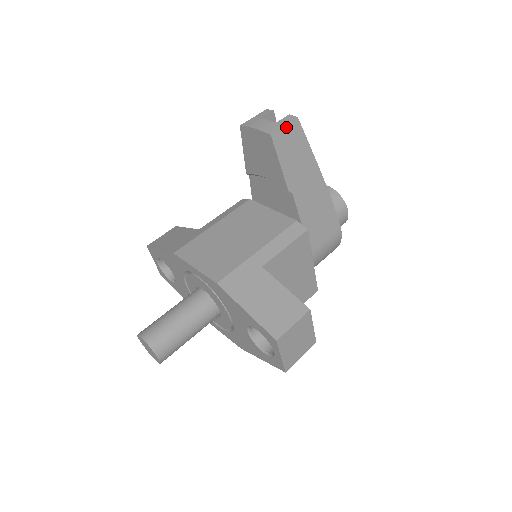
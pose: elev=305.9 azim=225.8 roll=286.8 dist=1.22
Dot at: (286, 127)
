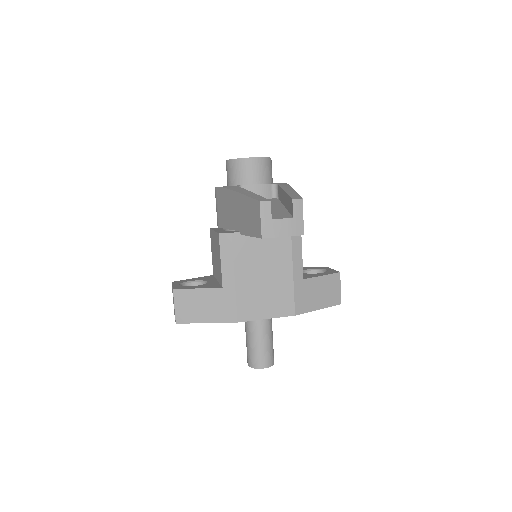
Dot at: occluded
